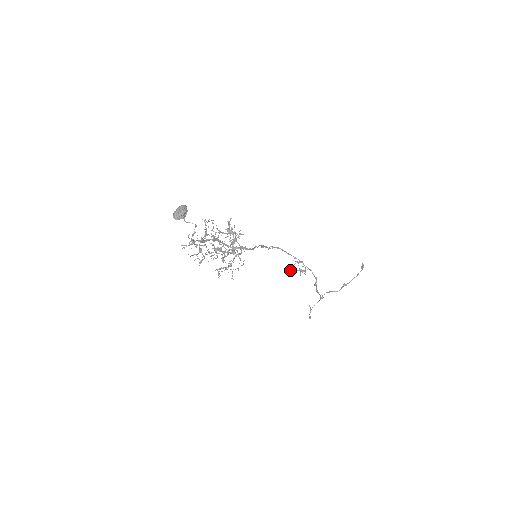
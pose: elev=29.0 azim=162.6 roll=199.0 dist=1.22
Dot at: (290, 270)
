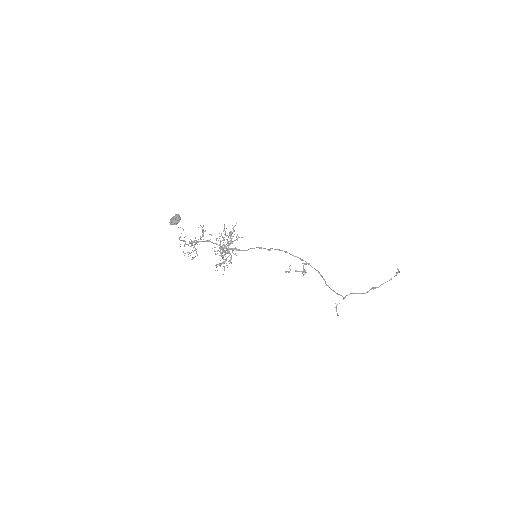
Dot at: occluded
